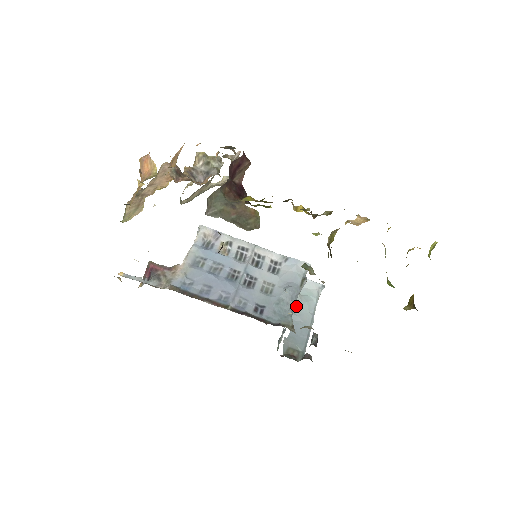
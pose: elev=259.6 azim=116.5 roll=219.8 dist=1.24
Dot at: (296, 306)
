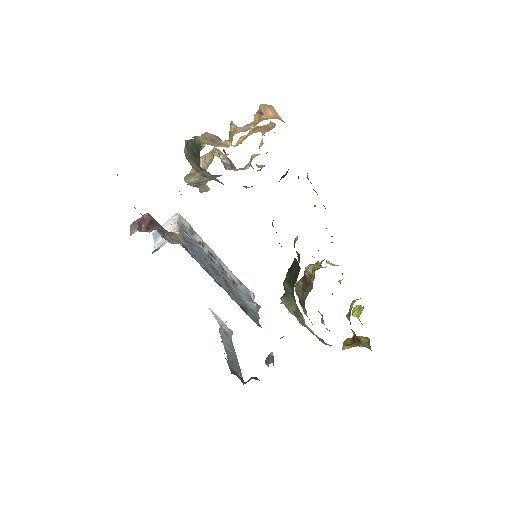
Dot at: (223, 337)
